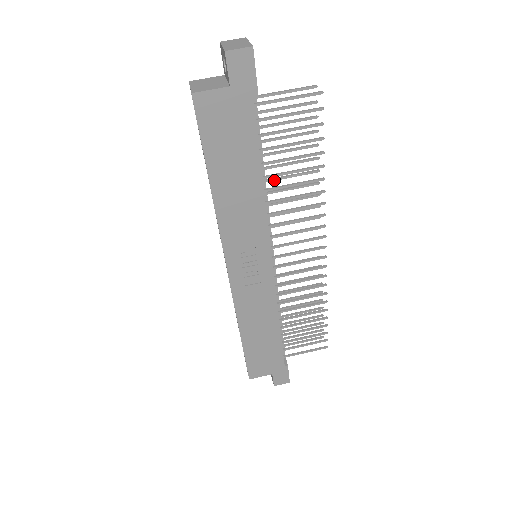
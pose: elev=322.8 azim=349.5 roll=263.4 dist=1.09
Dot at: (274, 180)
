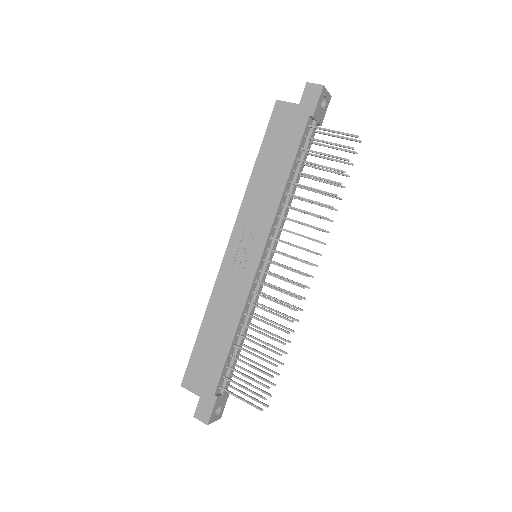
Dot at: (301, 200)
